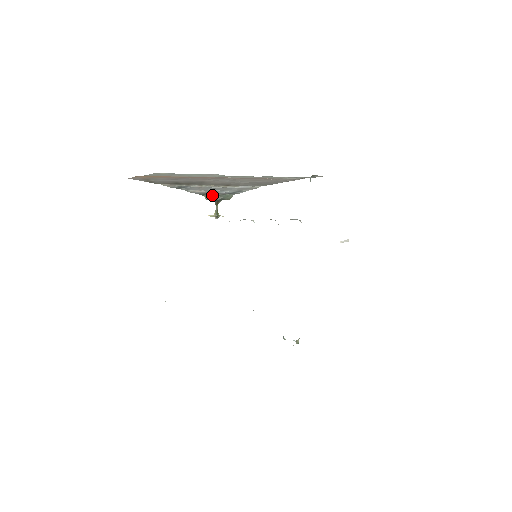
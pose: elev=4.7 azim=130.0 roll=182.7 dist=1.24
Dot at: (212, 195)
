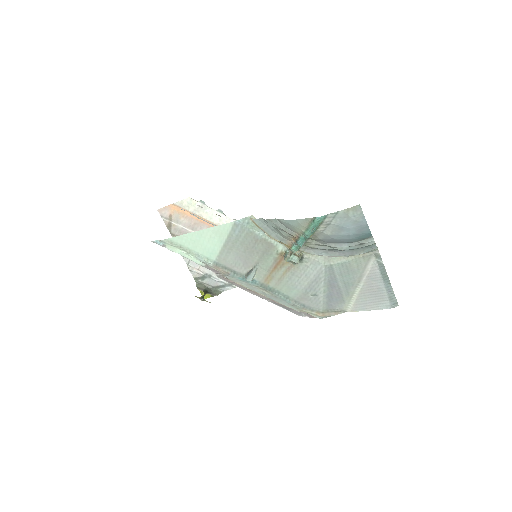
Dot at: (204, 285)
